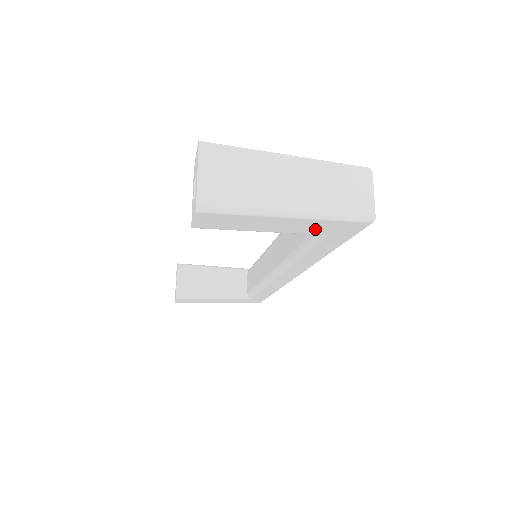
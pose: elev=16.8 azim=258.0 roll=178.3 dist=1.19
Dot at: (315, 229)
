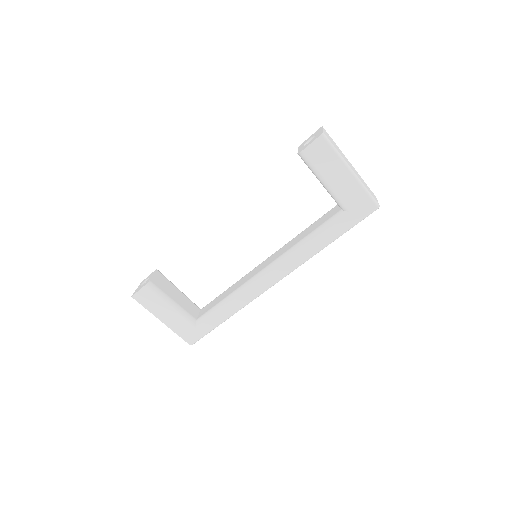
Dot at: (350, 197)
